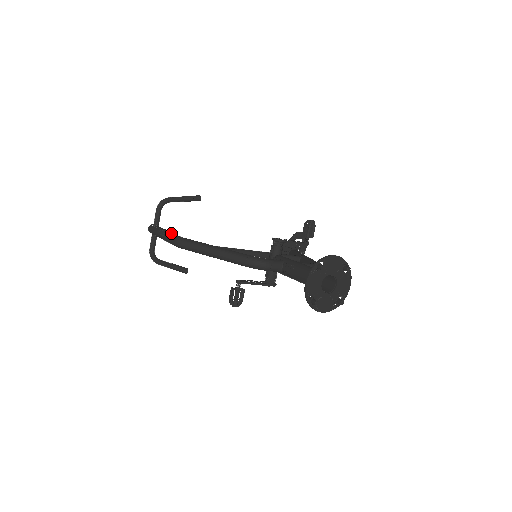
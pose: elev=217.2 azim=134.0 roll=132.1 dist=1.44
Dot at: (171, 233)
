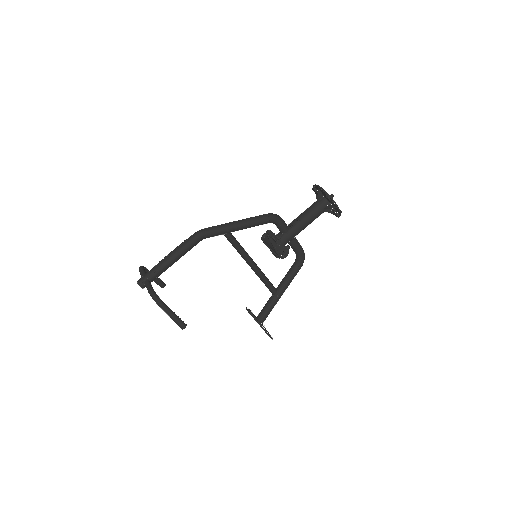
Dot at: (184, 240)
